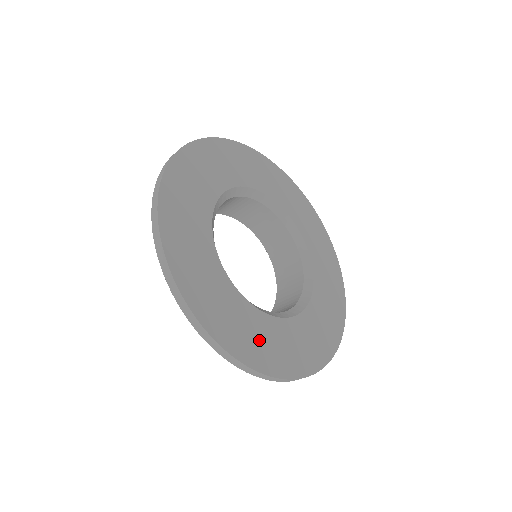
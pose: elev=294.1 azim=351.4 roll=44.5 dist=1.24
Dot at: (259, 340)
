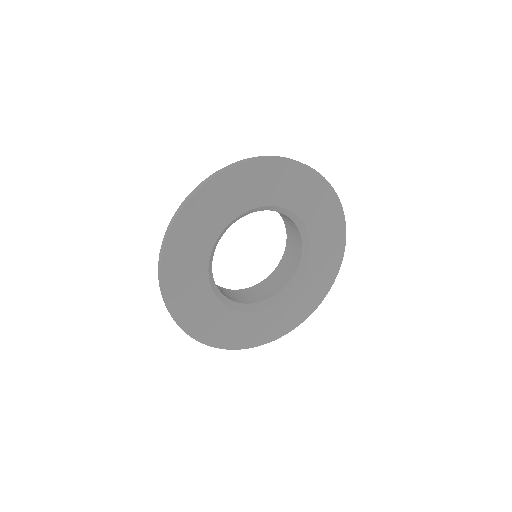
Dot at: (223, 328)
